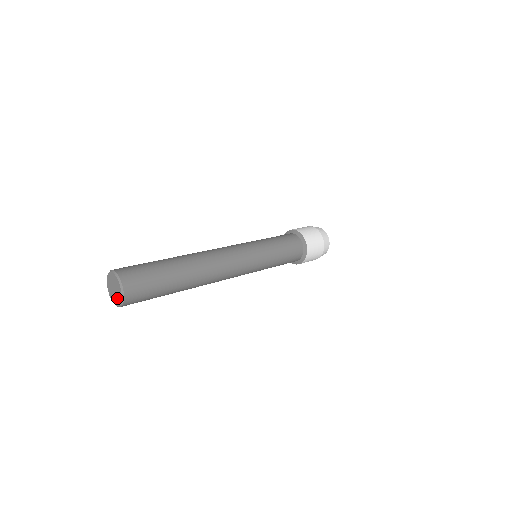
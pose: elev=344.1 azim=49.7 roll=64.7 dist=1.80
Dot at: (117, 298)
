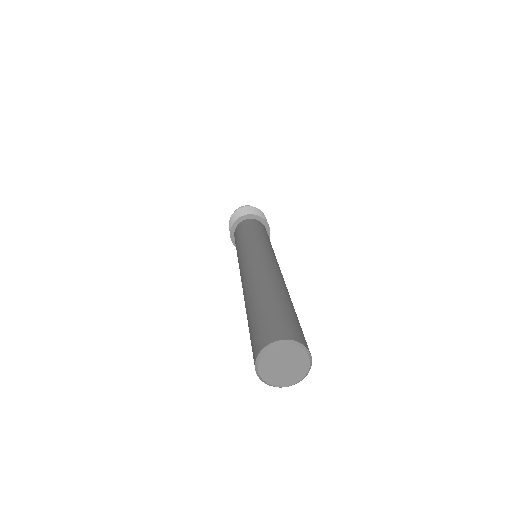
Dot at: (297, 371)
